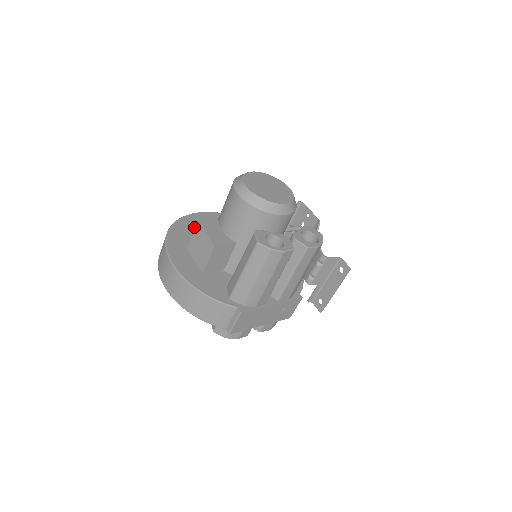
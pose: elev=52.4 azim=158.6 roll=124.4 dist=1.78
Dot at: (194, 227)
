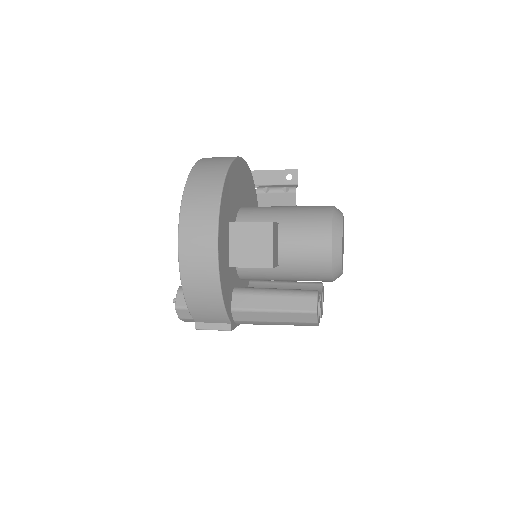
Dot at: (236, 183)
